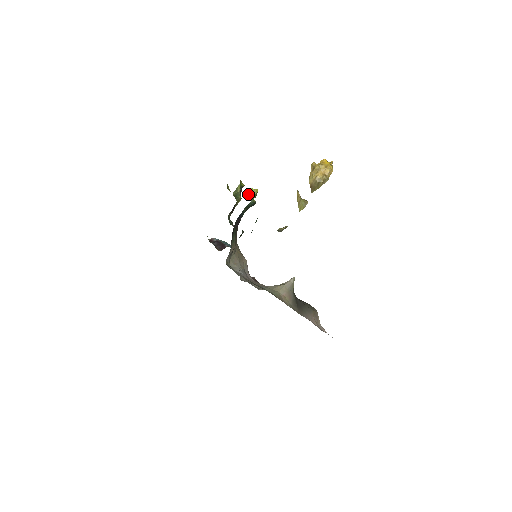
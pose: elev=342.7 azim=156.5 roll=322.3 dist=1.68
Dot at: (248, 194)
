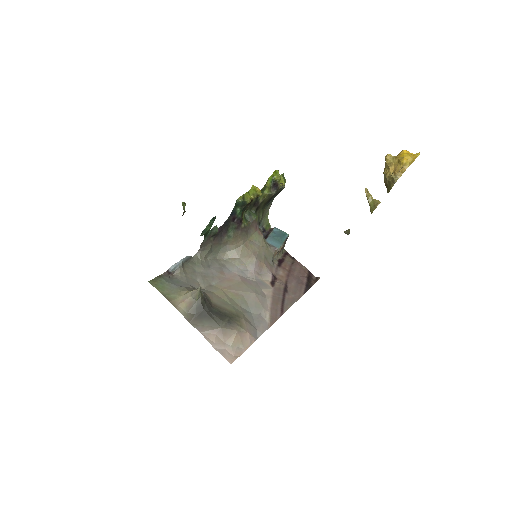
Dot at: (249, 192)
